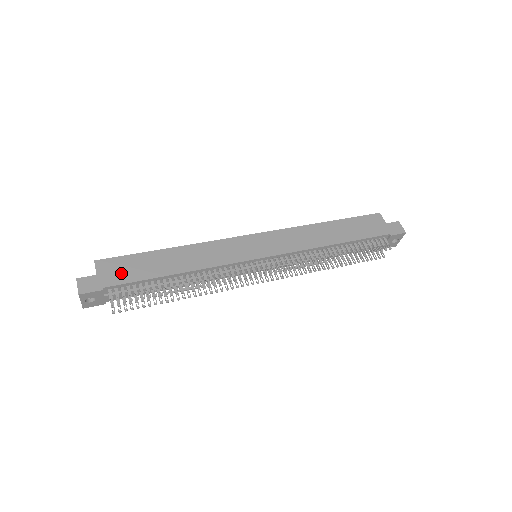
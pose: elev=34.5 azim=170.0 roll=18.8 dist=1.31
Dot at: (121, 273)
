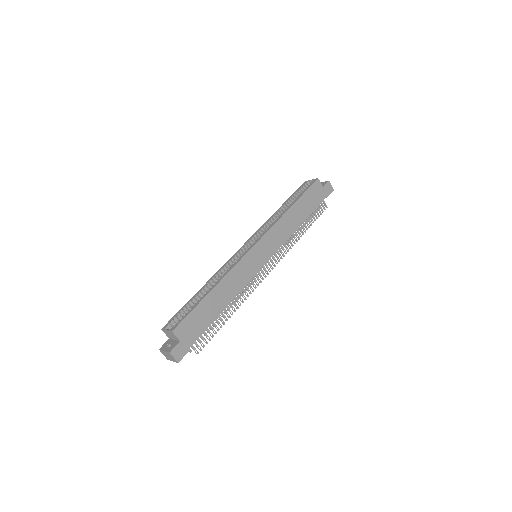
Dot at: (194, 330)
